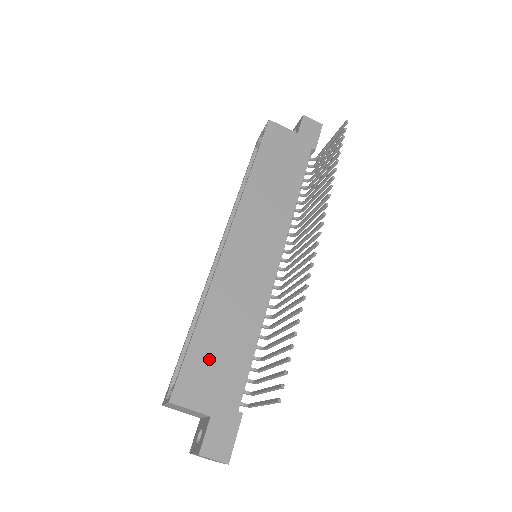
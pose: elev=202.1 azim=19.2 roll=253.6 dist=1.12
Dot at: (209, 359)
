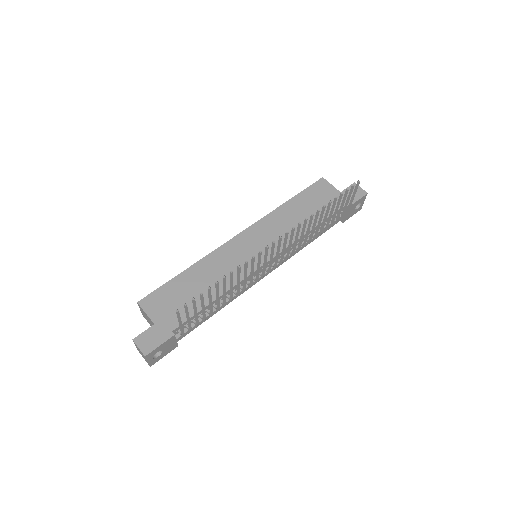
Dot at: (177, 293)
